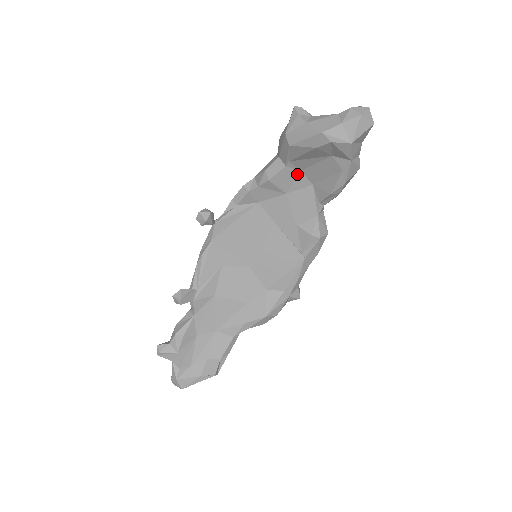
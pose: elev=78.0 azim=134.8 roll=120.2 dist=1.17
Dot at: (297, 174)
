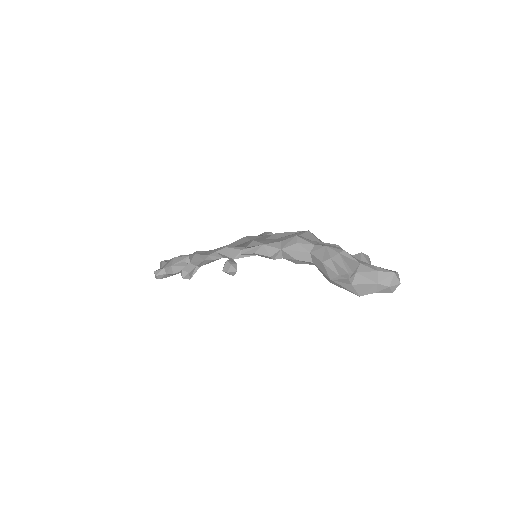
Dot at: occluded
